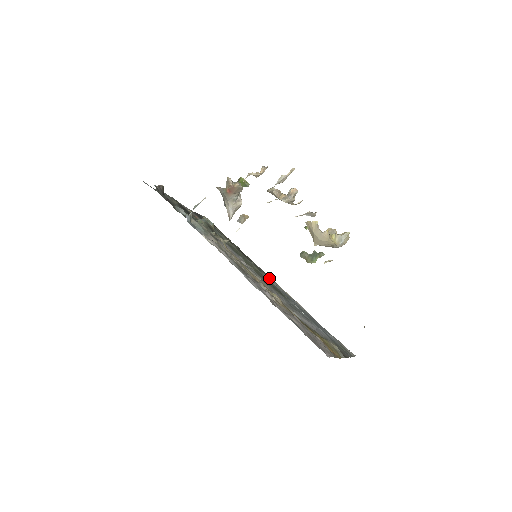
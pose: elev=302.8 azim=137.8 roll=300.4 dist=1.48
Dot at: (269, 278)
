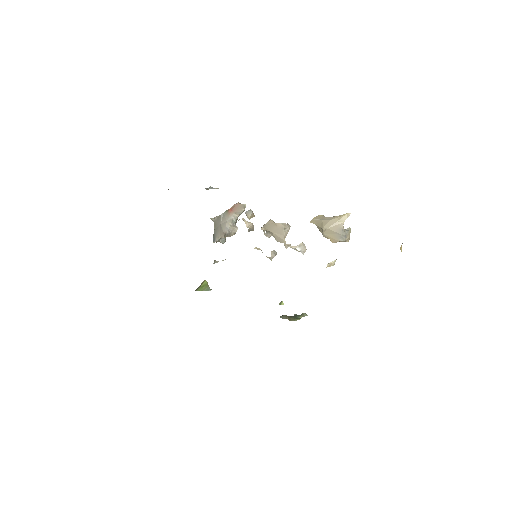
Dot at: occluded
